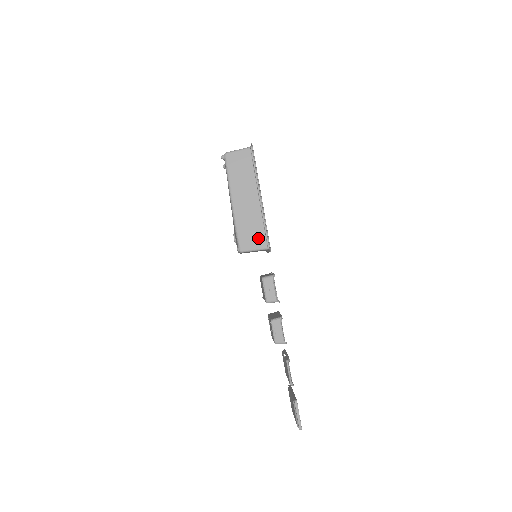
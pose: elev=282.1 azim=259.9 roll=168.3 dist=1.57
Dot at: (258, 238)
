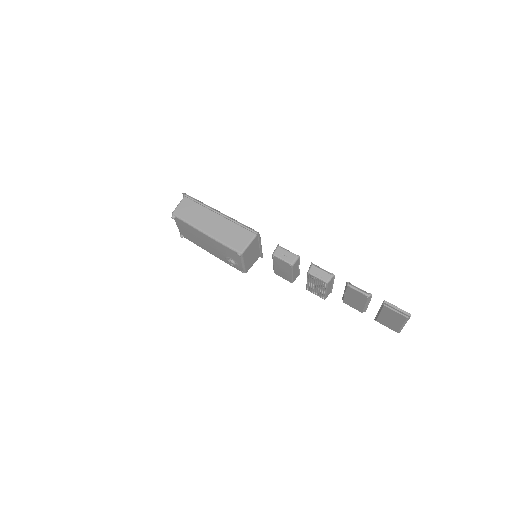
Dot at: (243, 235)
